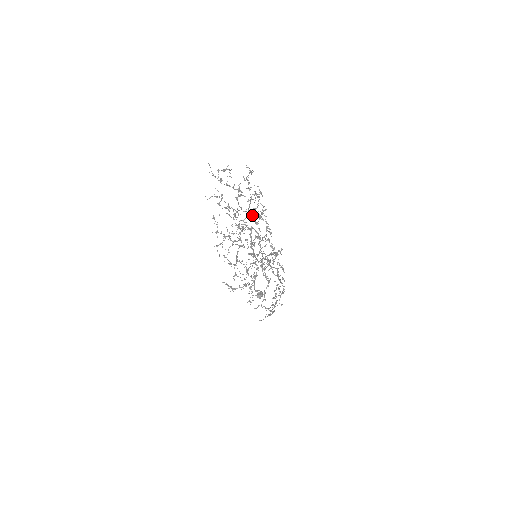
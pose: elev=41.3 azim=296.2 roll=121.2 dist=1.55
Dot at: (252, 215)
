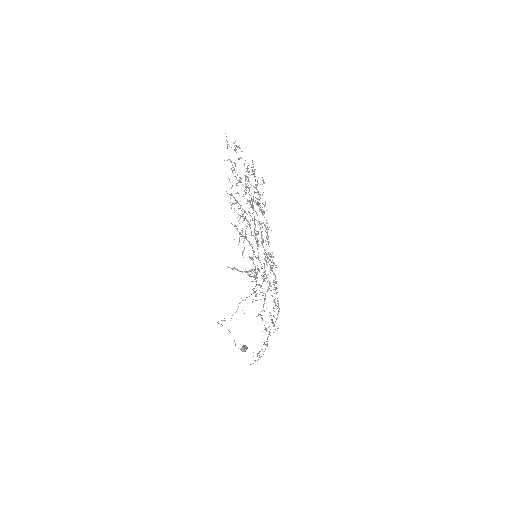
Dot at: (257, 202)
